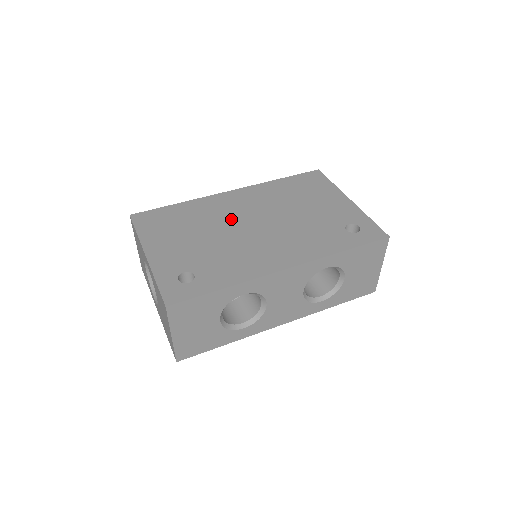
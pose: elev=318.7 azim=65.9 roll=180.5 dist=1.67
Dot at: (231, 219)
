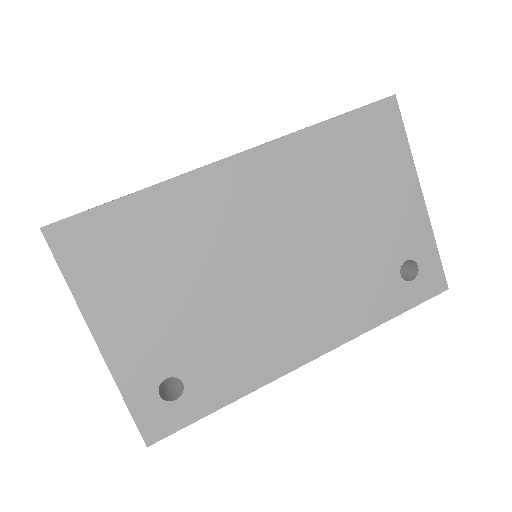
Dot at: (237, 246)
